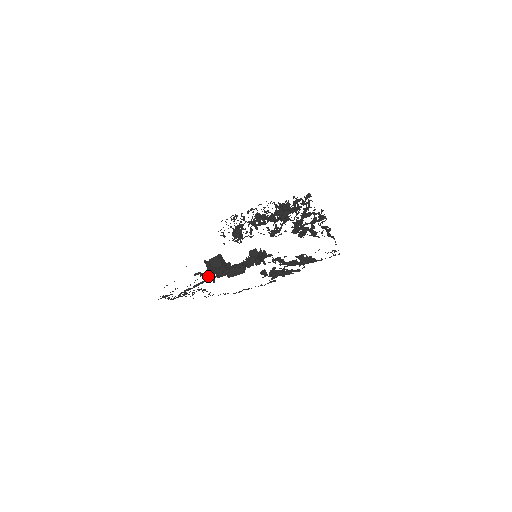
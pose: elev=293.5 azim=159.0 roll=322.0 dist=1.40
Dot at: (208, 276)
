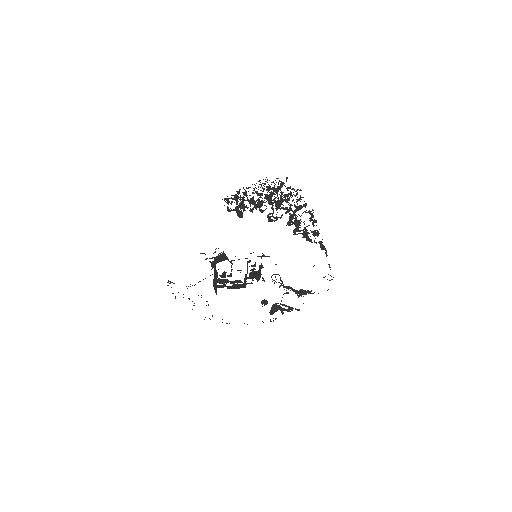
Dot at: (212, 268)
